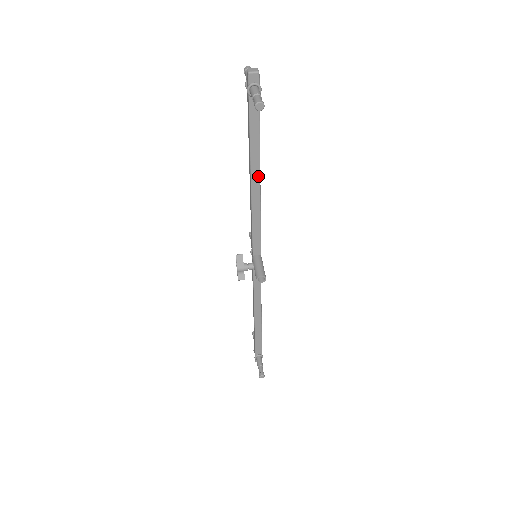
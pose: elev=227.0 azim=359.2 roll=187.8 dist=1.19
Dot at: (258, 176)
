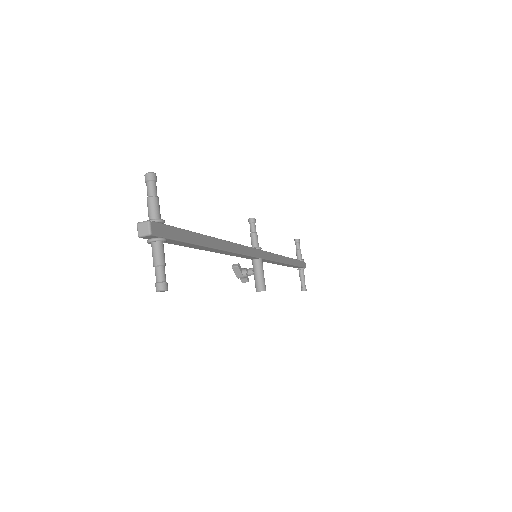
Dot at: (216, 249)
